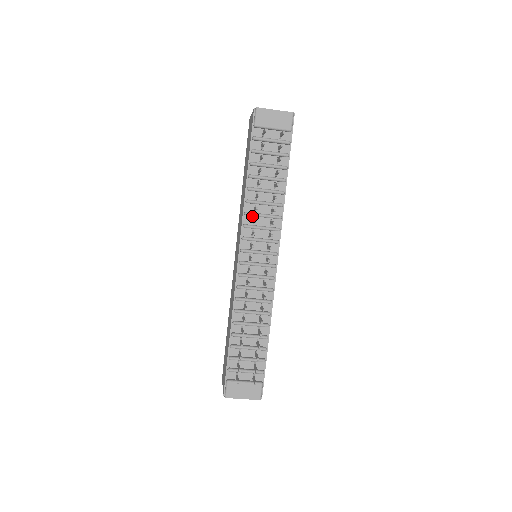
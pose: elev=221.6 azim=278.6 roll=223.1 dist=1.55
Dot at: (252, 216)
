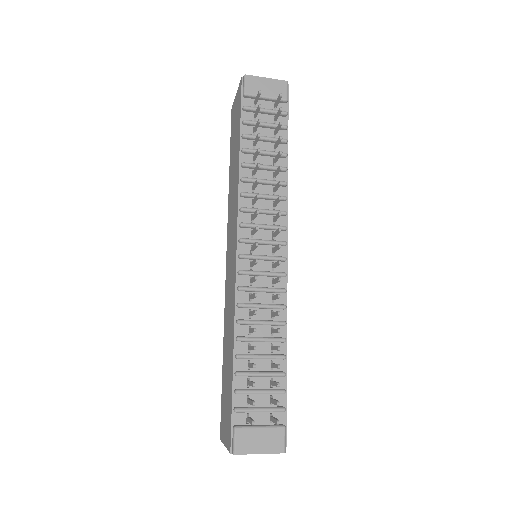
Dot at: (250, 198)
